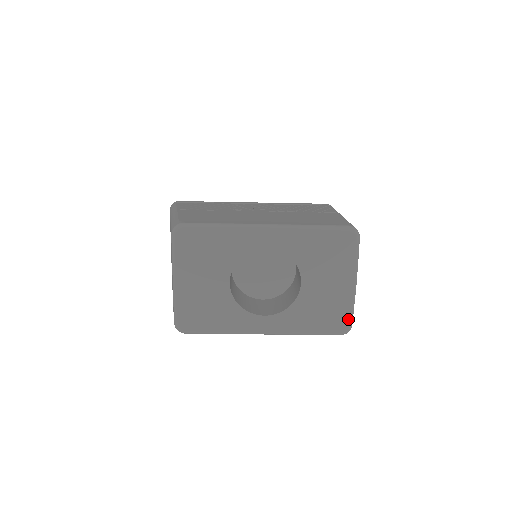
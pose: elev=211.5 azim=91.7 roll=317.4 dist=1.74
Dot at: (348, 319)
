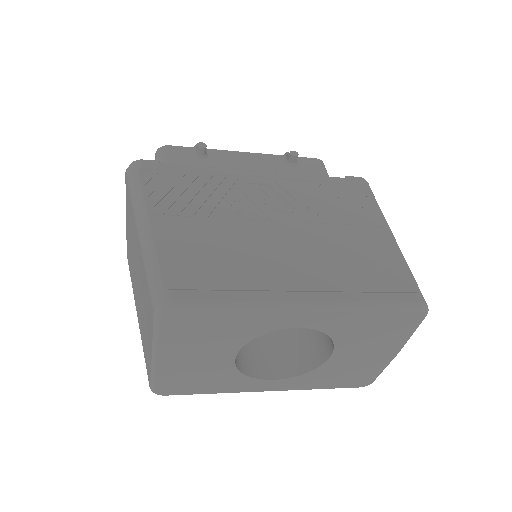
Dot at: (374, 378)
